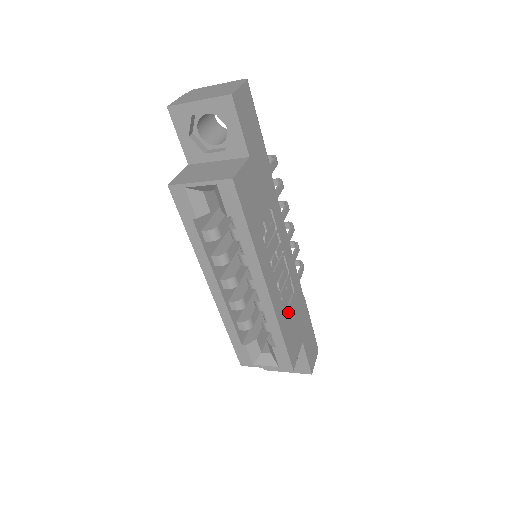
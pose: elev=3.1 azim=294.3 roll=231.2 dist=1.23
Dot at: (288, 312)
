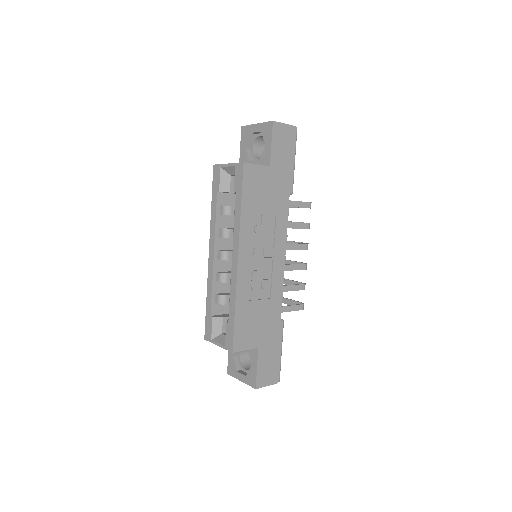
Dot at: (253, 303)
